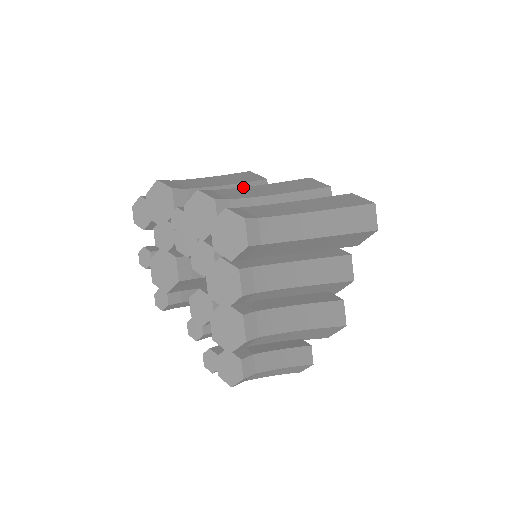
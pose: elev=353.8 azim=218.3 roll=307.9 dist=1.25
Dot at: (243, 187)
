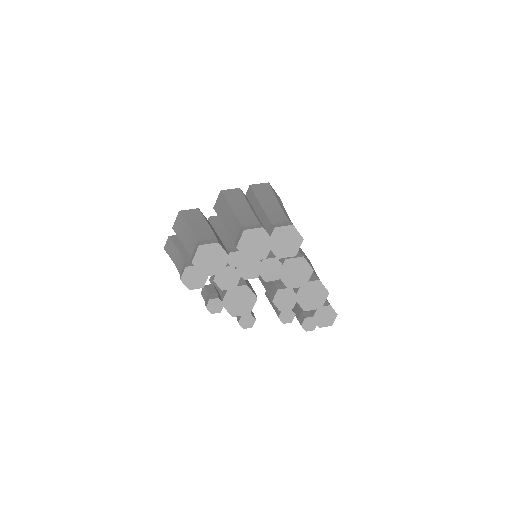
Dot at: (236, 216)
